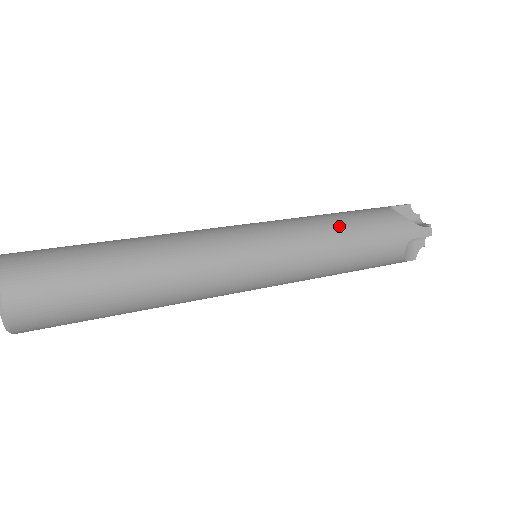
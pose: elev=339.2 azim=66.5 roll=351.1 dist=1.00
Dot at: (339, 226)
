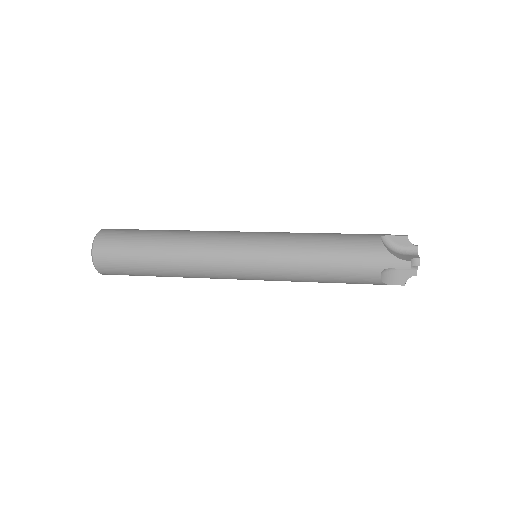
Dot at: (318, 246)
